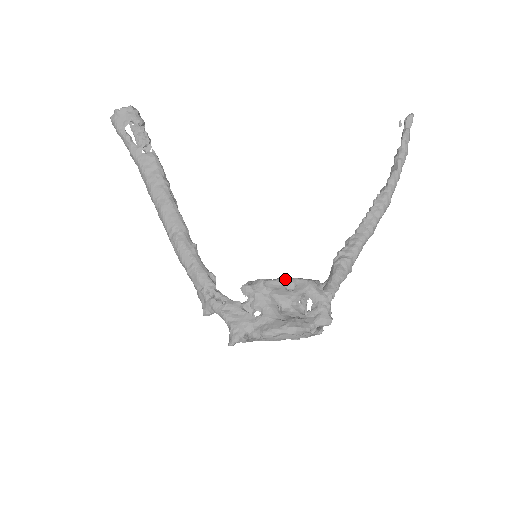
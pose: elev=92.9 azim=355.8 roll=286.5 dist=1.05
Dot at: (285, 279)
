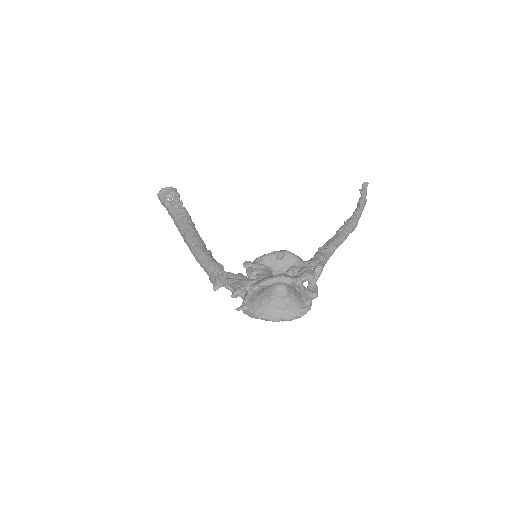
Dot at: (276, 251)
